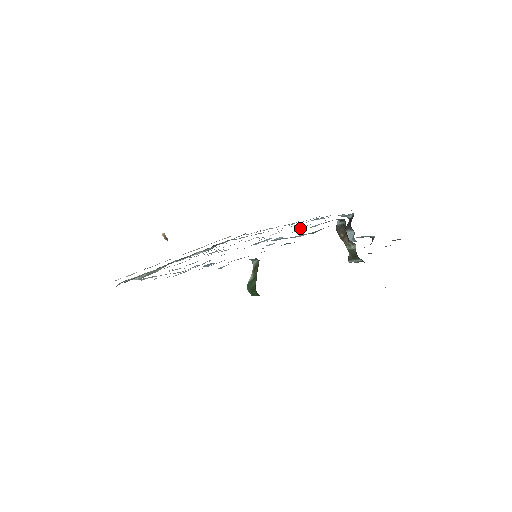
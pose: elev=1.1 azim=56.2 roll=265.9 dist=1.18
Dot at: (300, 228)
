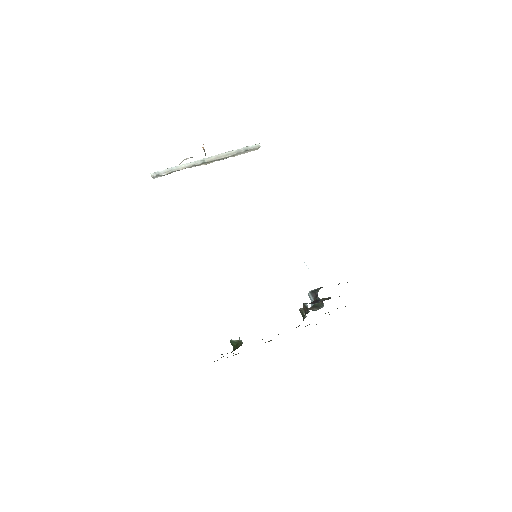
Dot at: occluded
